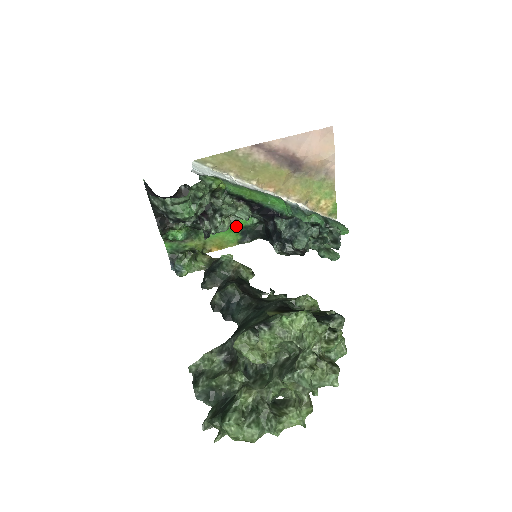
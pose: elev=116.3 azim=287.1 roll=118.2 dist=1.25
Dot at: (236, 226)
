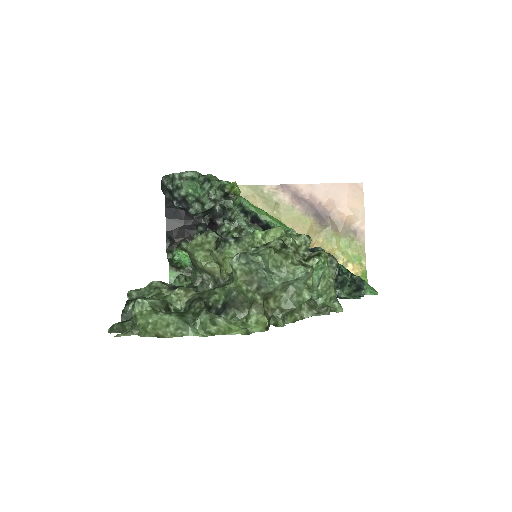
Dot at: occluded
